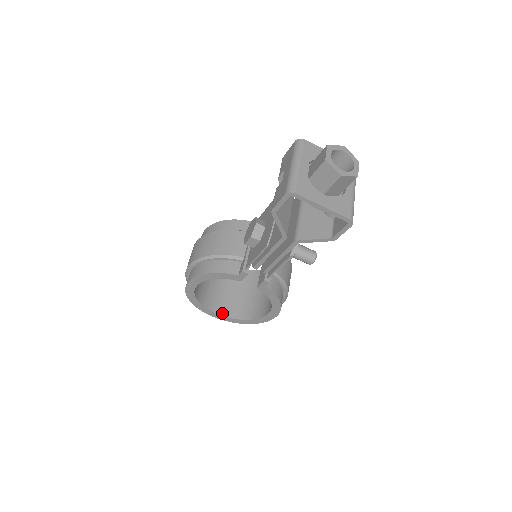
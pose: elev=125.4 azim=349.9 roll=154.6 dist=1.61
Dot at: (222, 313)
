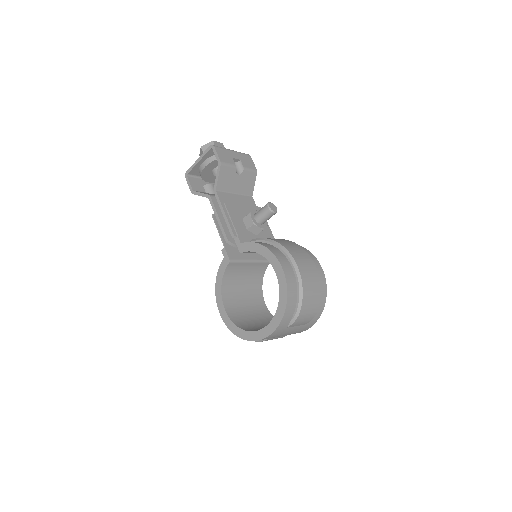
Dot at: (267, 326)
